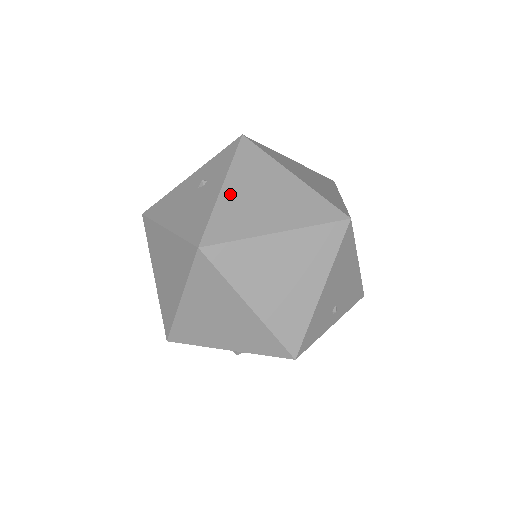
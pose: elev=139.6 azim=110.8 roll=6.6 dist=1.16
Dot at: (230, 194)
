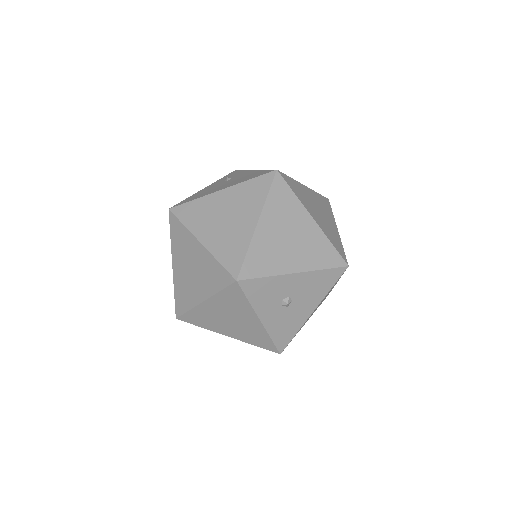
Dot at: occluded
